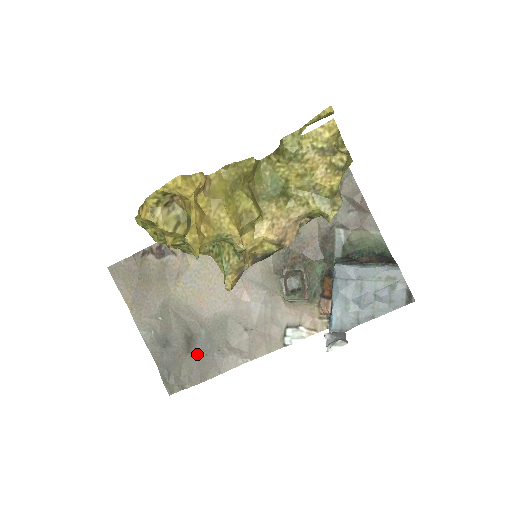
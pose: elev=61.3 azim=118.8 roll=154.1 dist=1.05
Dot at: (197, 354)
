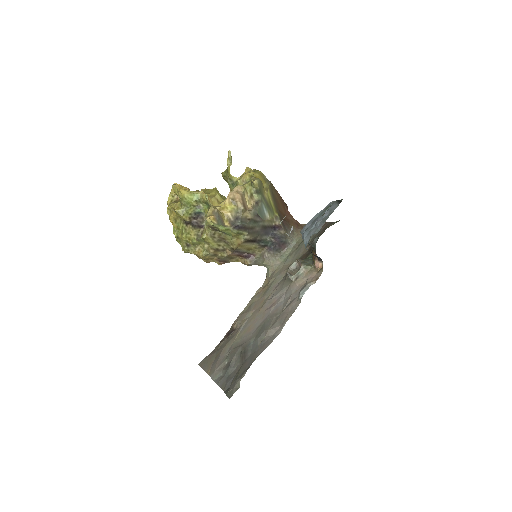
Dot at: (249, 358)
